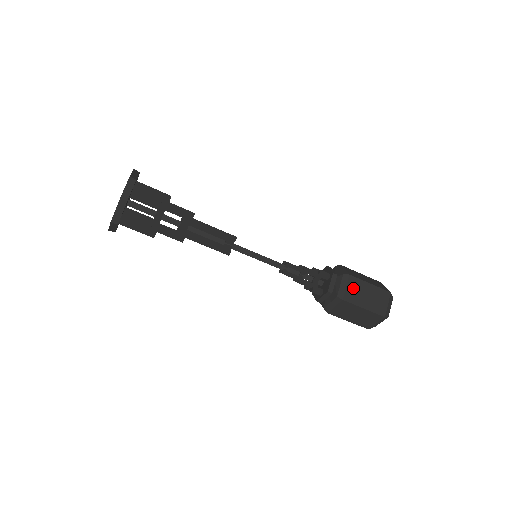
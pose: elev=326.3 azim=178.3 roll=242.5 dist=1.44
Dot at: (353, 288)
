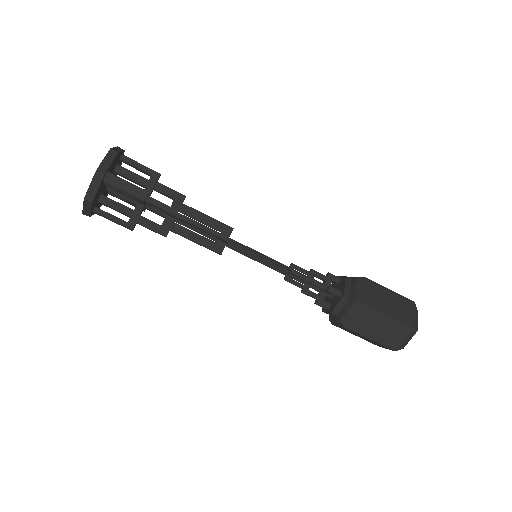
Dot at: (363, 317)
